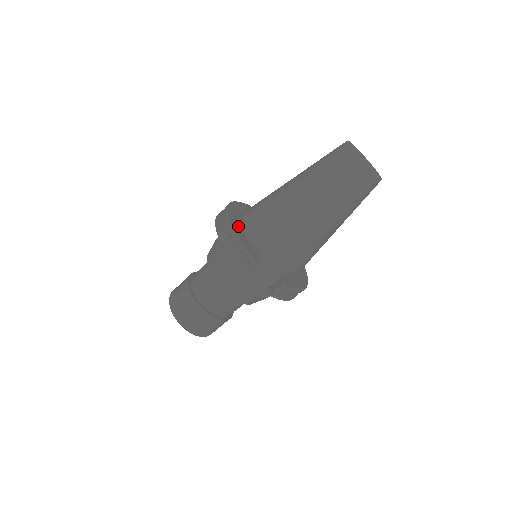
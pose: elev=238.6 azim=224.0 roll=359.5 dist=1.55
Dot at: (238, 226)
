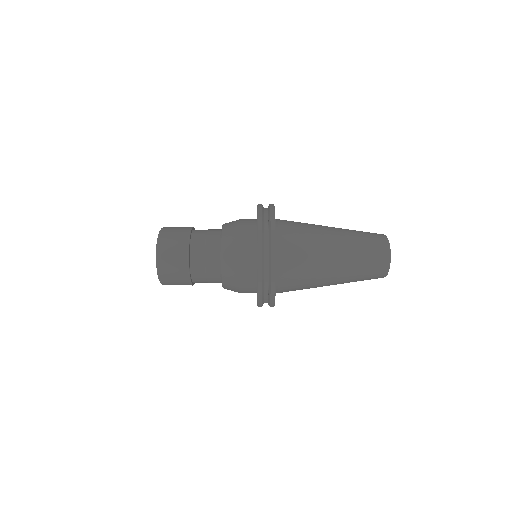
Dot at: occluded
